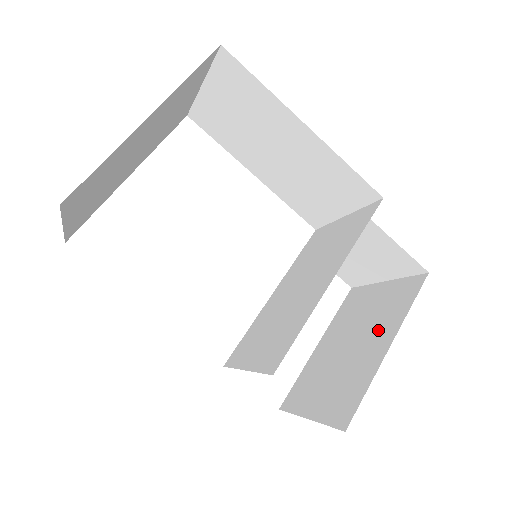
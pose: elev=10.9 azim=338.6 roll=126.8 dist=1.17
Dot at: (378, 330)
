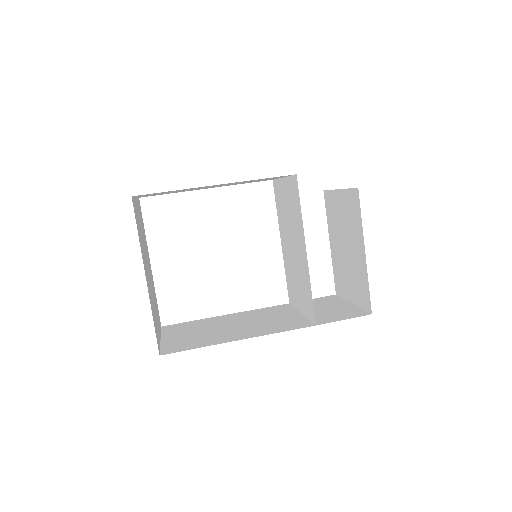
Dot at: (354, 237)
